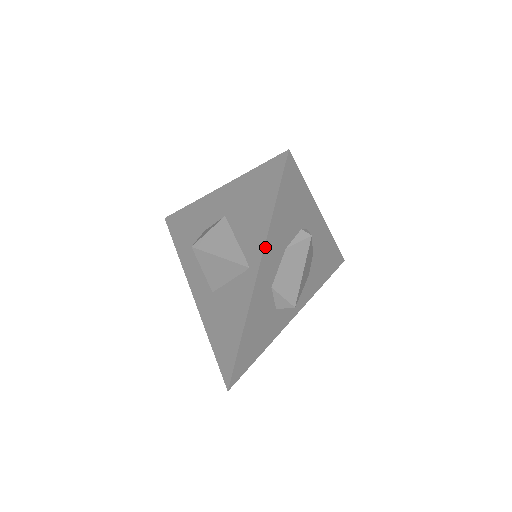
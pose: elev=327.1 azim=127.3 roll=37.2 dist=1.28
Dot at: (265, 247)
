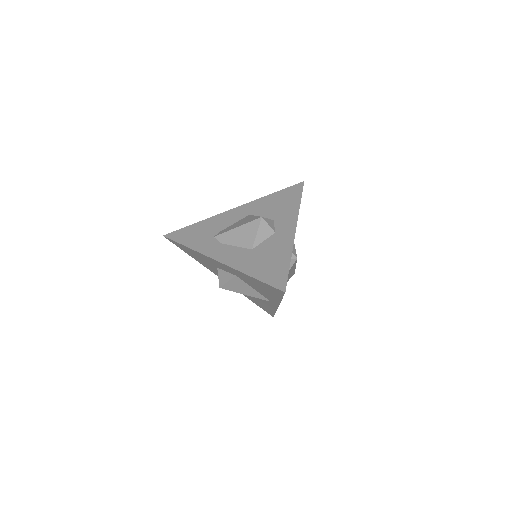
Dot at: occluded
